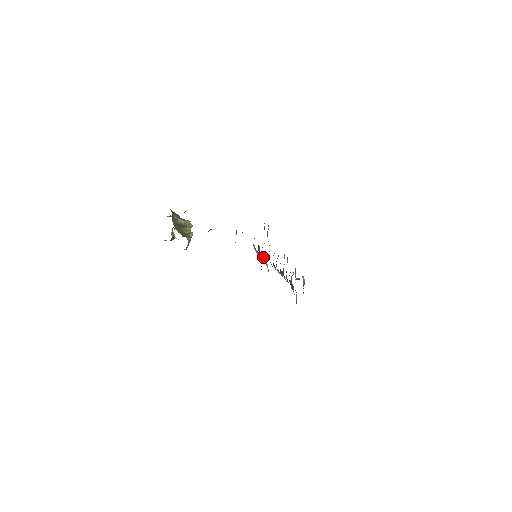
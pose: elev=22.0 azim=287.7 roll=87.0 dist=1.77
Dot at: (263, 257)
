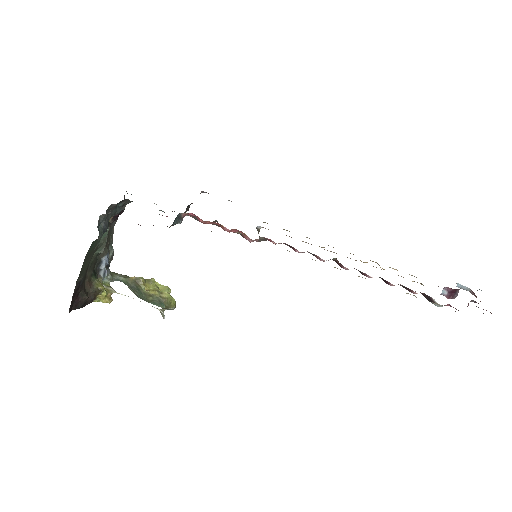
Dot at: occluded
